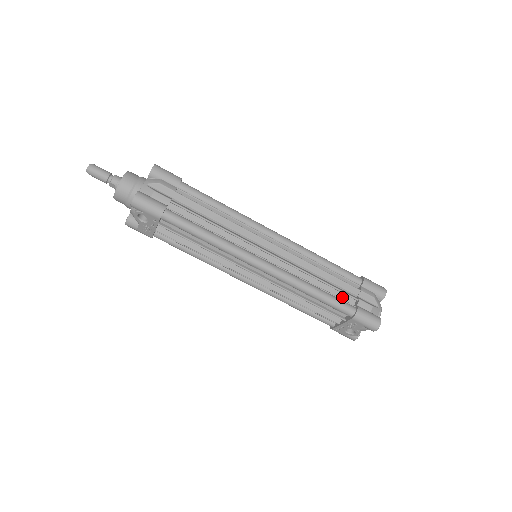
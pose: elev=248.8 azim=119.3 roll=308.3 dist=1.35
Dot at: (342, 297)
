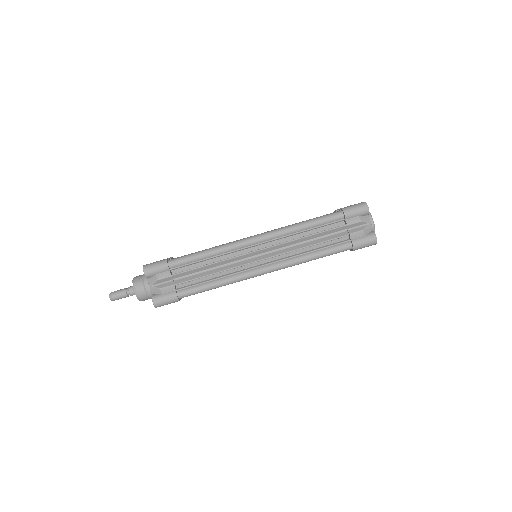
Dot at: (336, 240)
